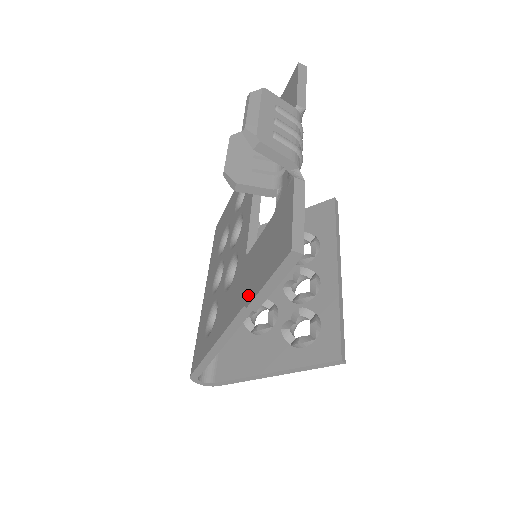
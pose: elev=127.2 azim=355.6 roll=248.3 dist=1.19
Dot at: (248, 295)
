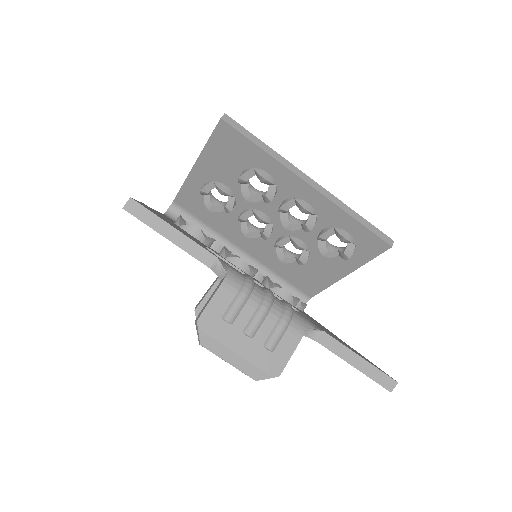
Dot at: occluded
